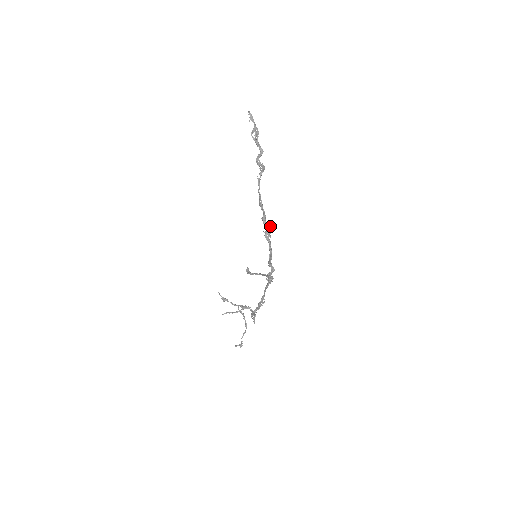
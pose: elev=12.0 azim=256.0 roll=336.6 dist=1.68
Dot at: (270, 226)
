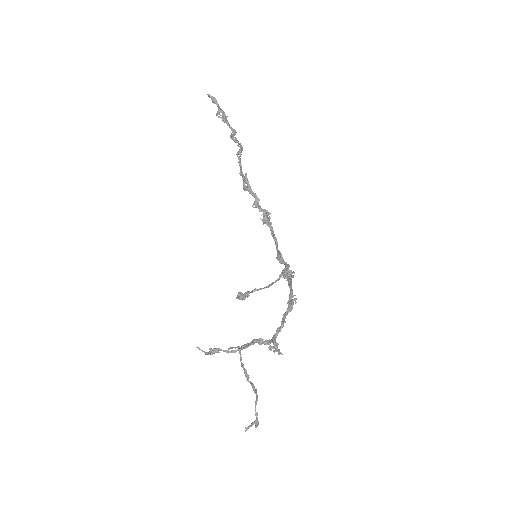
Dot at: (267, 212)
